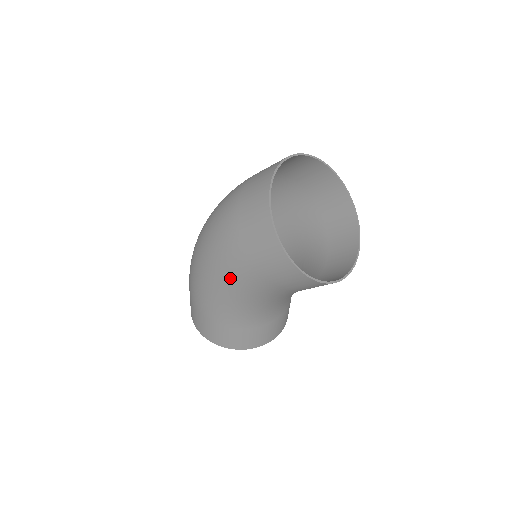
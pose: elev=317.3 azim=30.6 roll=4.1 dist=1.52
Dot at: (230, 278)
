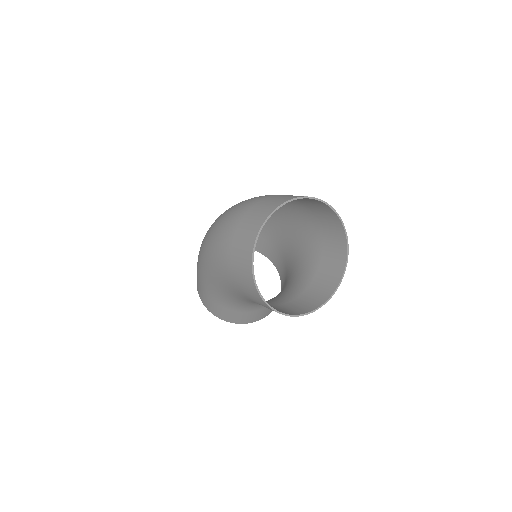
Dot at: (219, 276)
